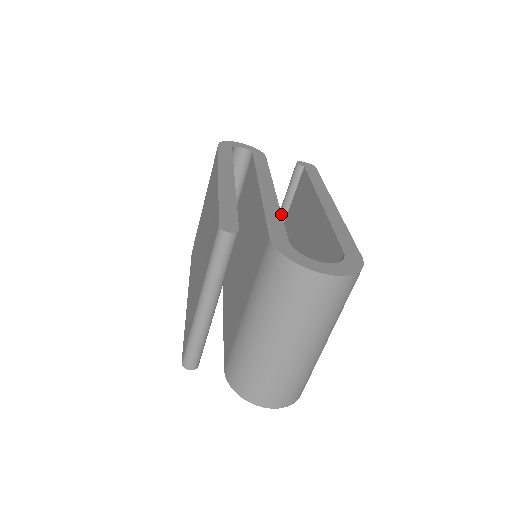
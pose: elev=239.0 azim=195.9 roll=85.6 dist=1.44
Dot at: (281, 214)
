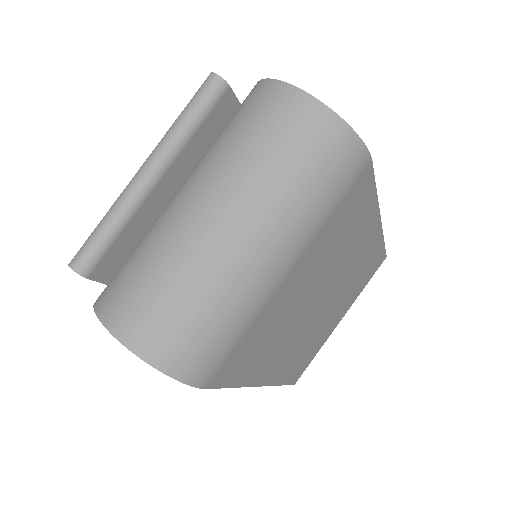
Dot at: occluded
